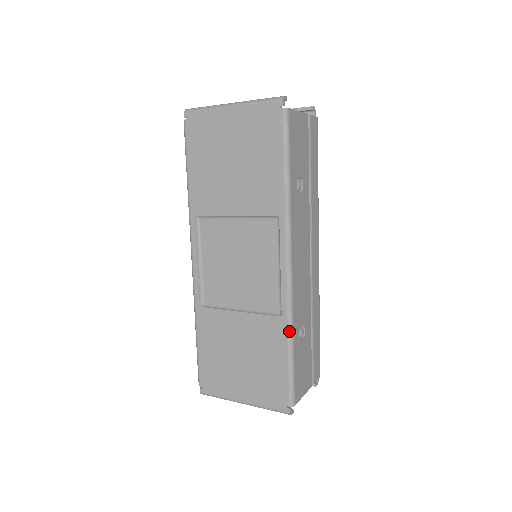
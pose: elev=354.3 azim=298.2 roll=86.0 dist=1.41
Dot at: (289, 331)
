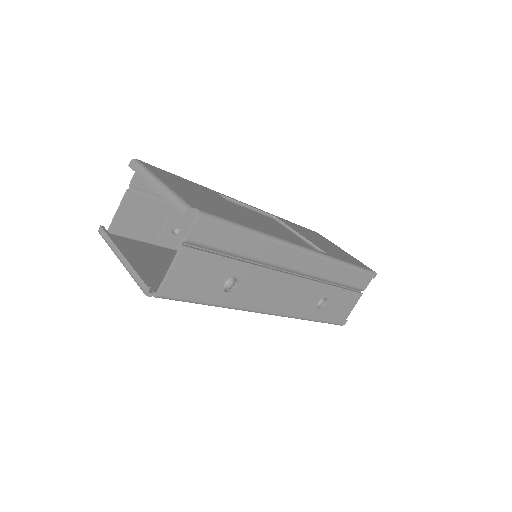
Dot at: occluded
